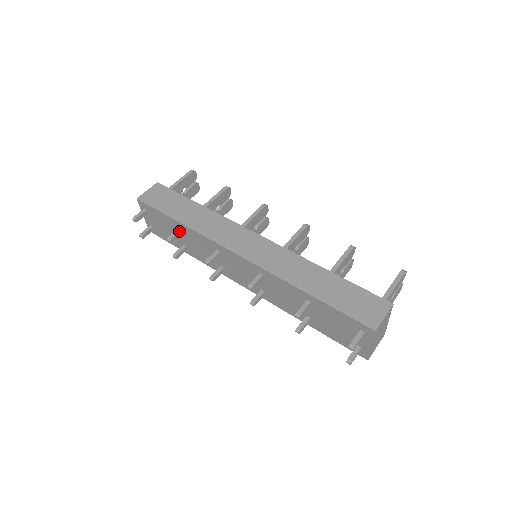
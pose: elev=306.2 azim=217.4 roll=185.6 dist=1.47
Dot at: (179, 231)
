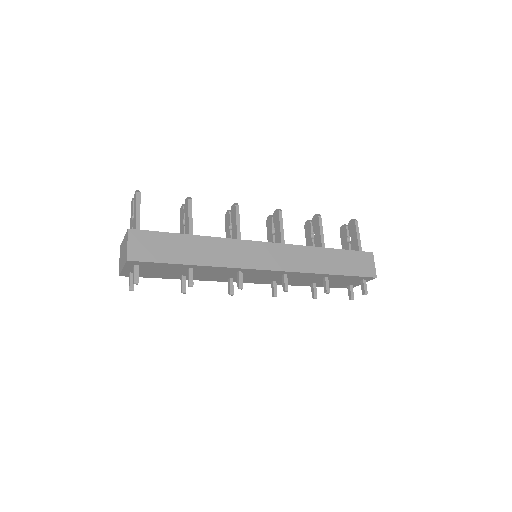
Dot at: occluded
